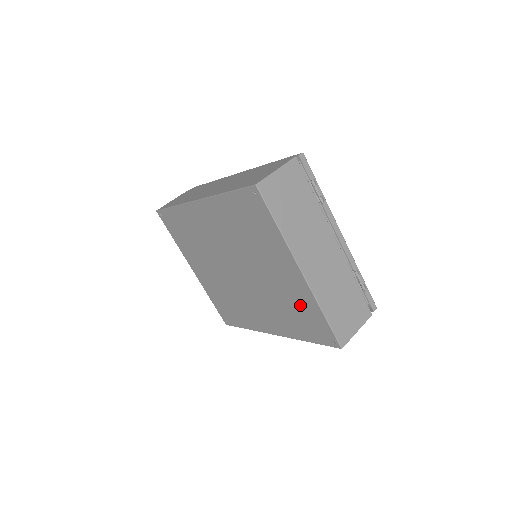
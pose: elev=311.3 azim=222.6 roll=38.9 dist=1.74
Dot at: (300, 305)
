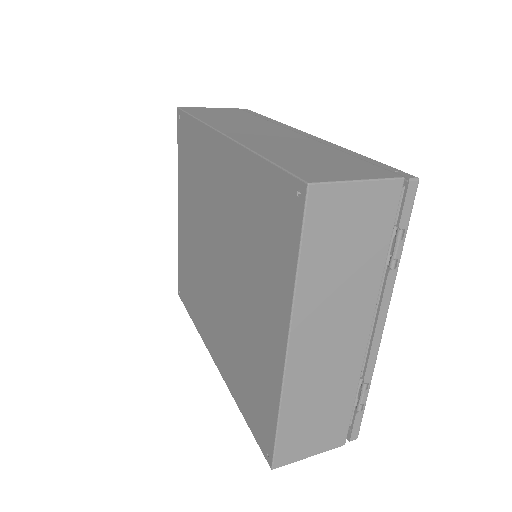
Dot at: (259, 375)
